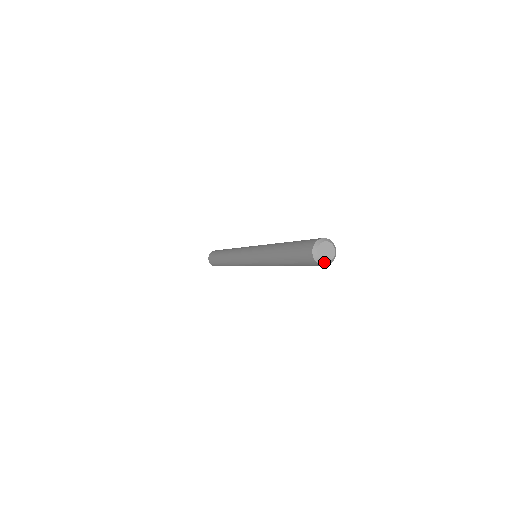
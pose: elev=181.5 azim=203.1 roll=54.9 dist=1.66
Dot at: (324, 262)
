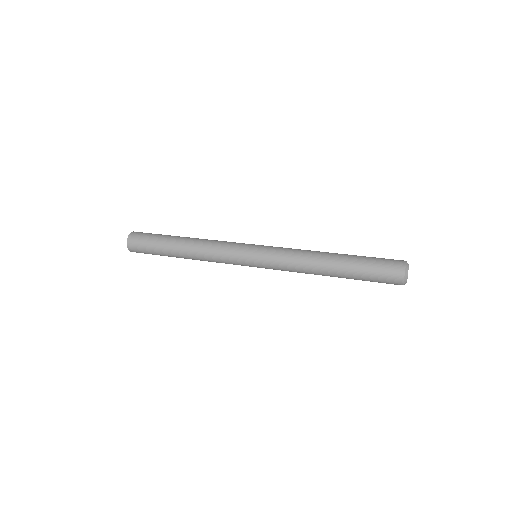
Dot at: occluded
